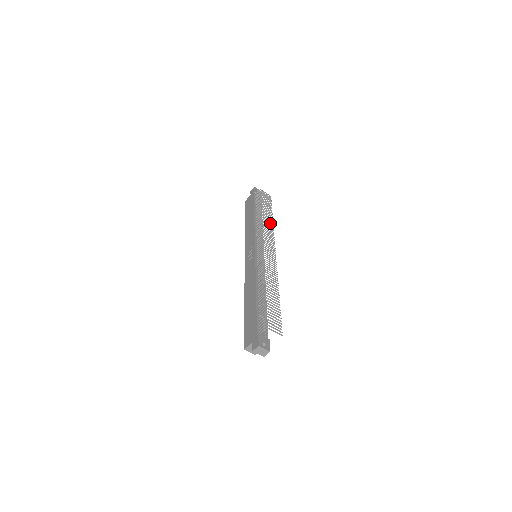
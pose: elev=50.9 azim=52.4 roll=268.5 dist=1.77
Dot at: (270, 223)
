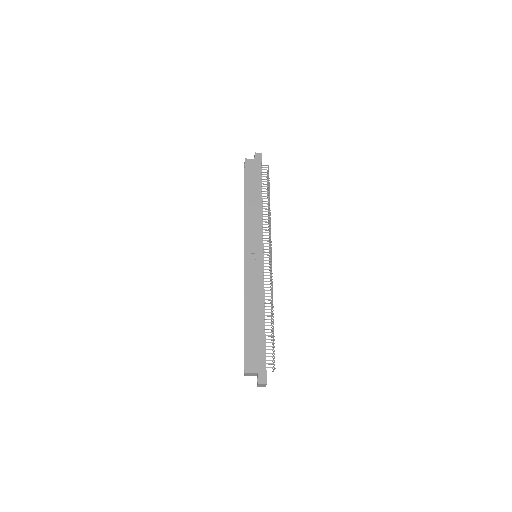
Dot at: occluded
